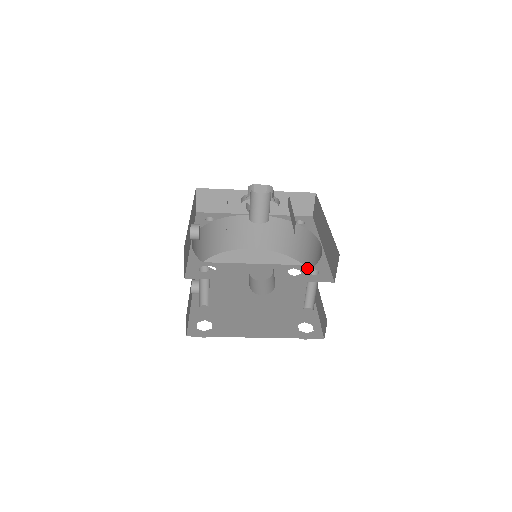
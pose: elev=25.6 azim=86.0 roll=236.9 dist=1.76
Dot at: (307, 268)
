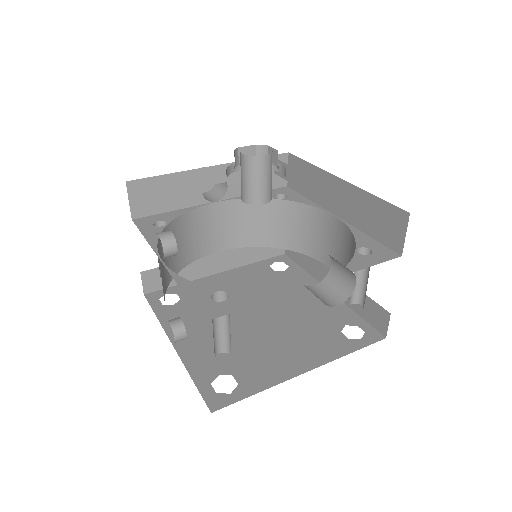
Dot at: (291, 257)
